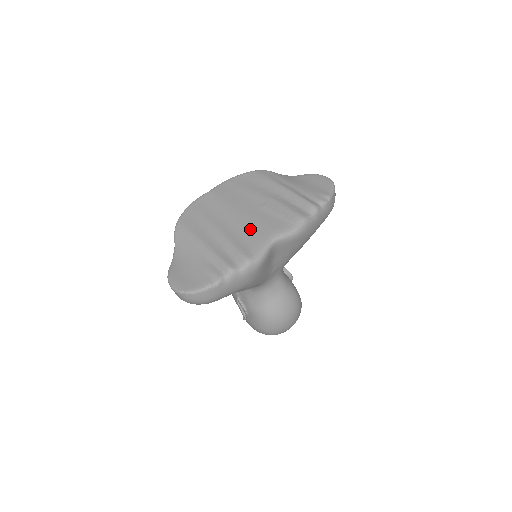
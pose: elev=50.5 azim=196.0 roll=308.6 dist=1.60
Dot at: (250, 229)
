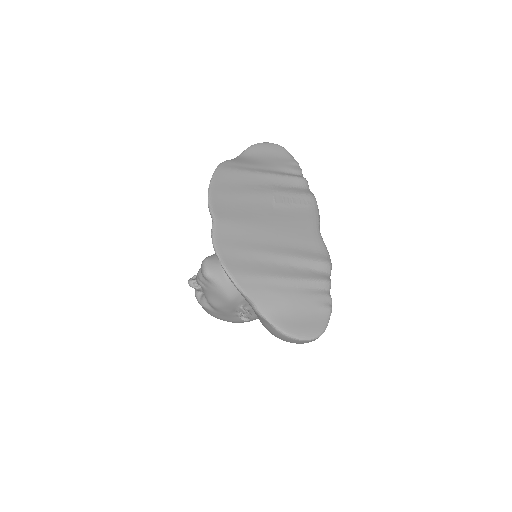
Dot at: (297, 234)
